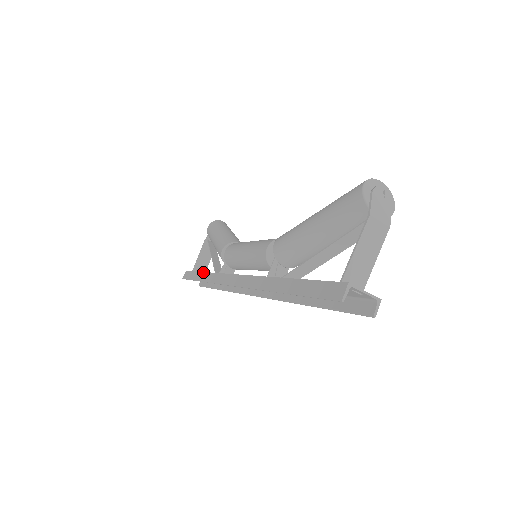
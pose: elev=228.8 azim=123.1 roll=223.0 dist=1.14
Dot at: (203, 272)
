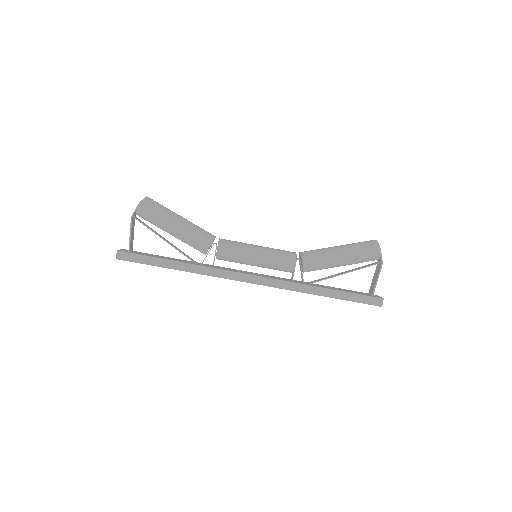
Dot at: (178, 262)
